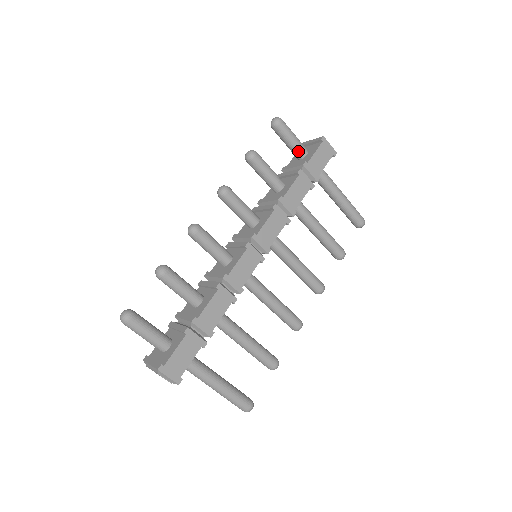
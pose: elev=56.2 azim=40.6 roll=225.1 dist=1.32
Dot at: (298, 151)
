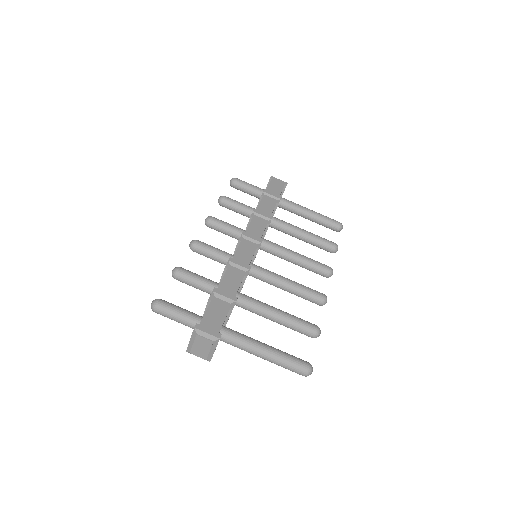
Dot at: (258, 192)
